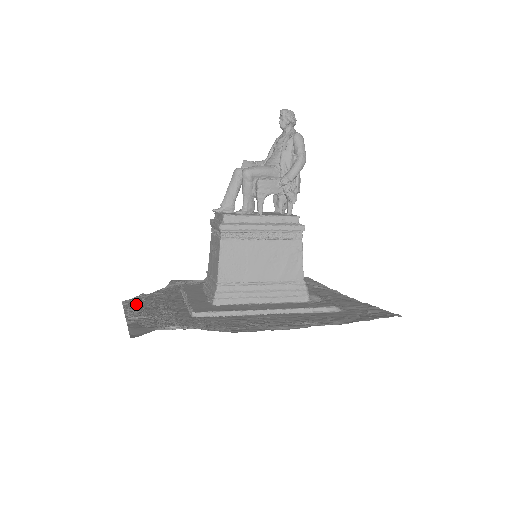
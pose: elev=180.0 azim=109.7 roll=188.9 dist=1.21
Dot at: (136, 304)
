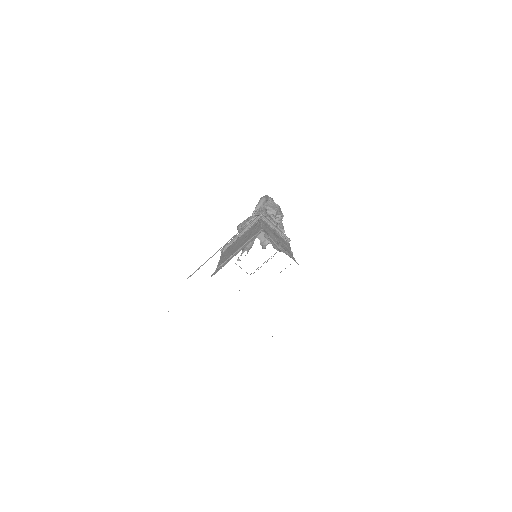
Dot at: occluded
